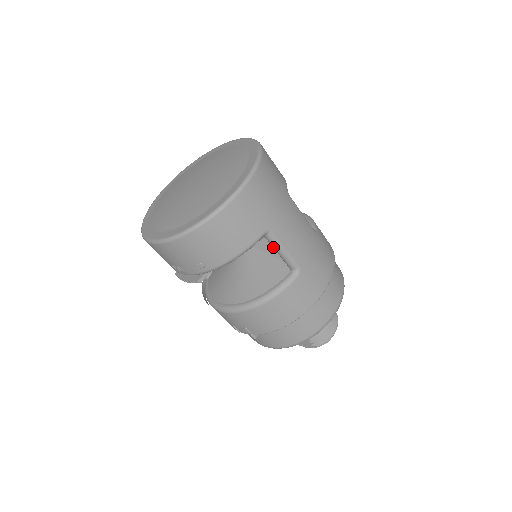
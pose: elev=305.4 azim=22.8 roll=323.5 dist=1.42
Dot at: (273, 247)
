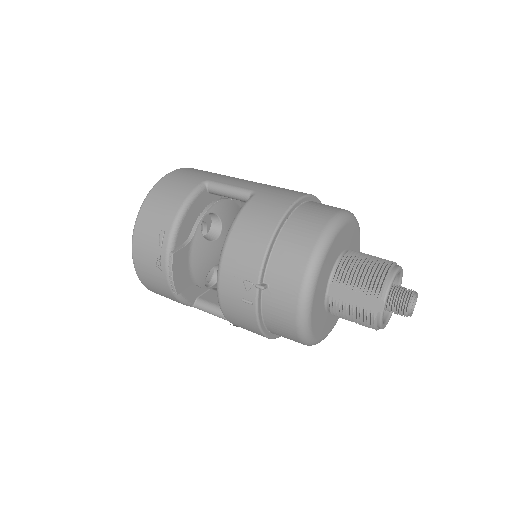
Dot at: (221, 193)
